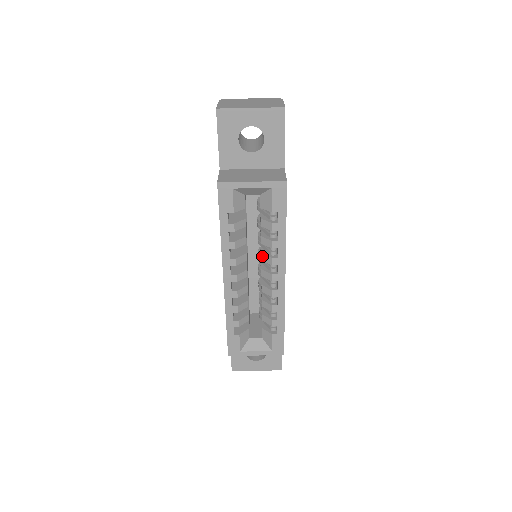
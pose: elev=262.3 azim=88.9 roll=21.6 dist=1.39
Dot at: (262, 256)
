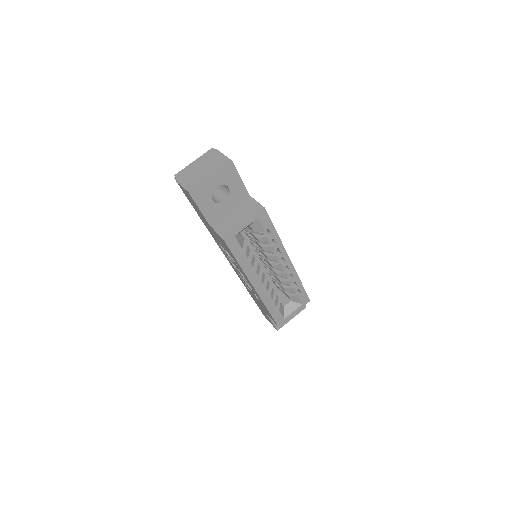
Dot at: (268, 258)
